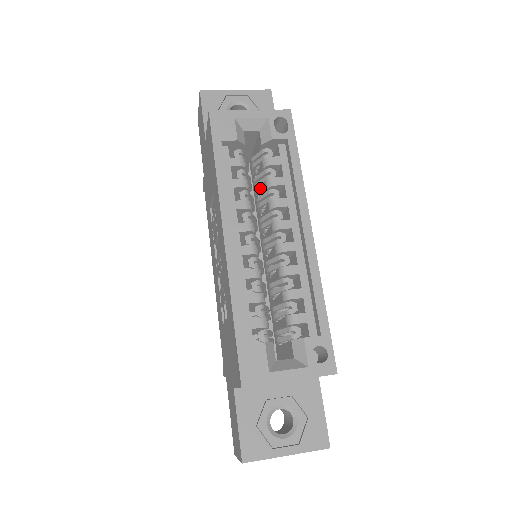
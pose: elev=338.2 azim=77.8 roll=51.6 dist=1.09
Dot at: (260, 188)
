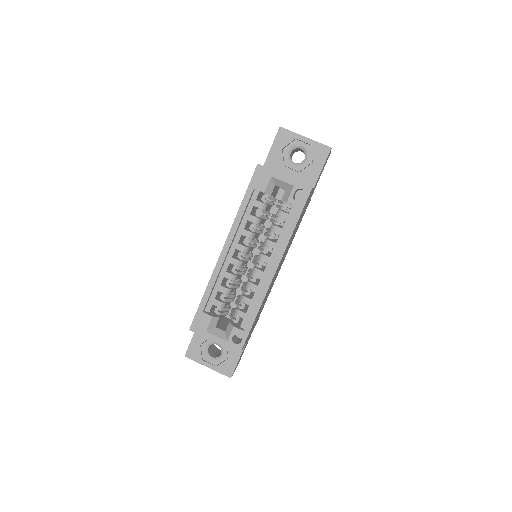
Dot at: occluded
